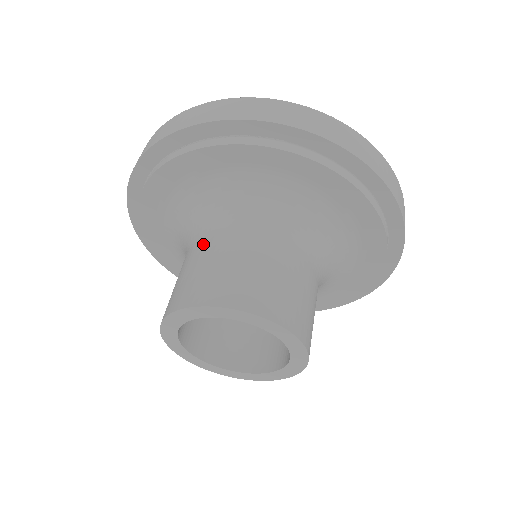
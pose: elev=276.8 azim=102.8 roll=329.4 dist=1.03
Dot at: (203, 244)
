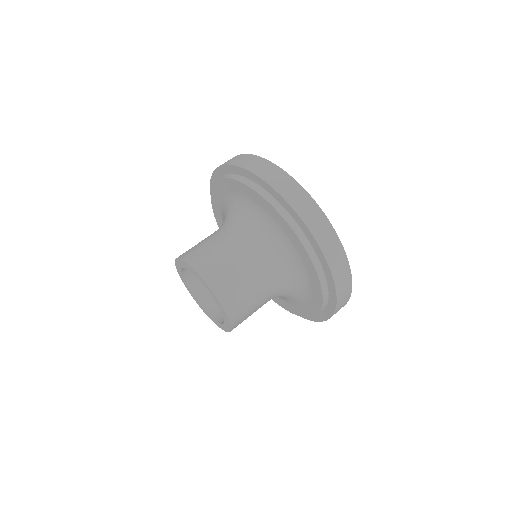
Dot at: (219, 233)
